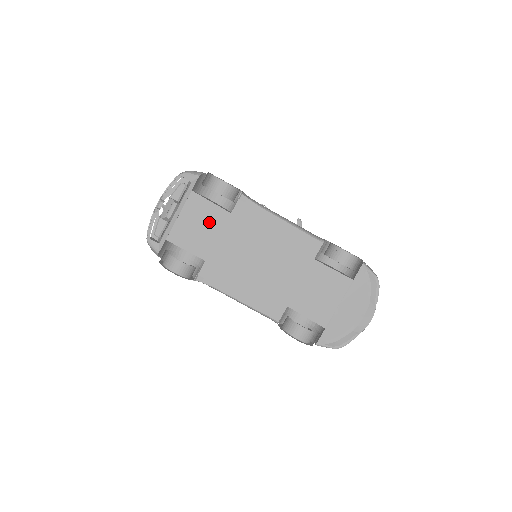
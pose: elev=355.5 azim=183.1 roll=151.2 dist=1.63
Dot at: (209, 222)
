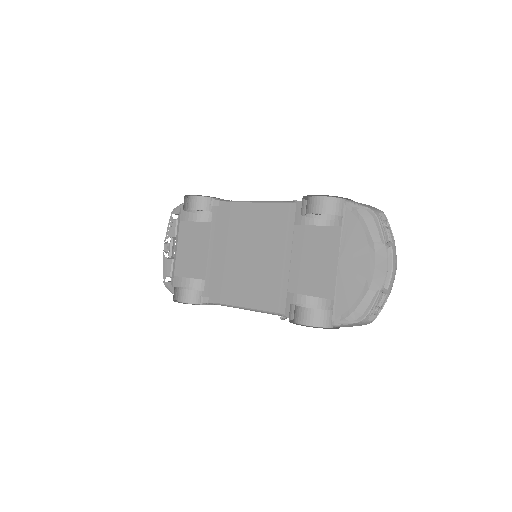
Dot at: (198, 241)
